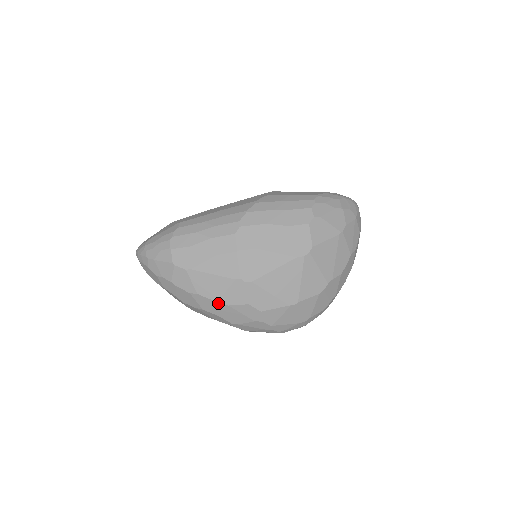
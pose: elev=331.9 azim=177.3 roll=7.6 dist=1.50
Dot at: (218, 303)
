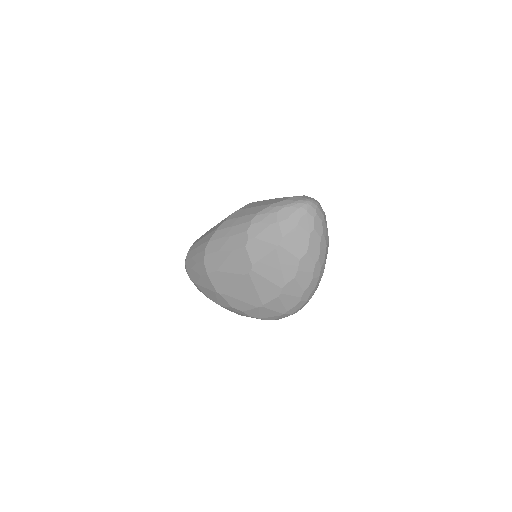
Dot at: occluded
